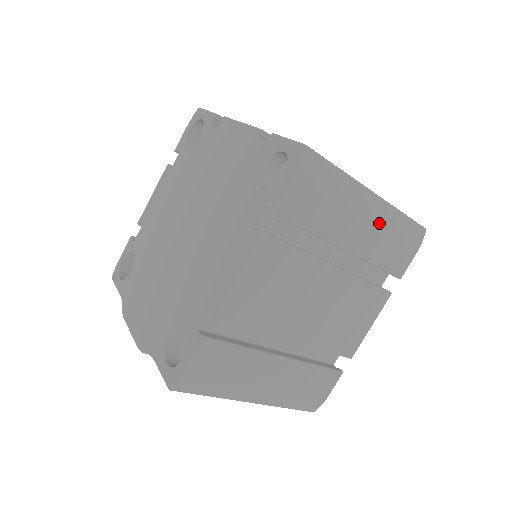
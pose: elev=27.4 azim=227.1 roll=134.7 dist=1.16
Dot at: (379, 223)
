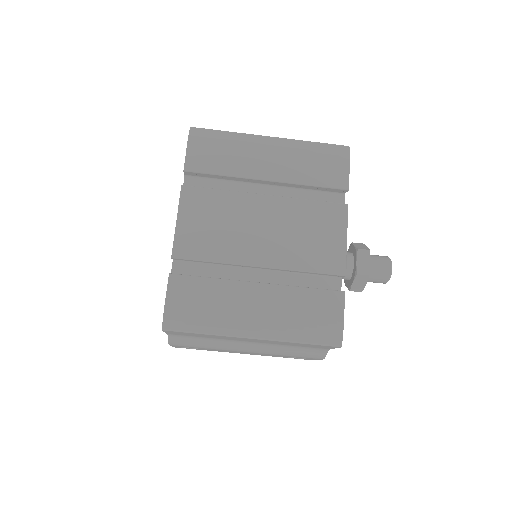
Dot at: (287, 153)
